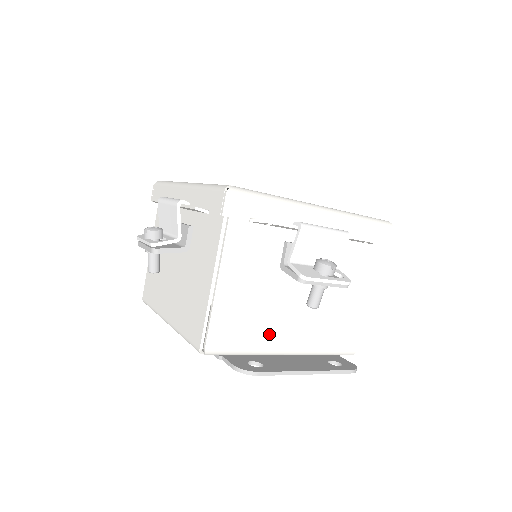
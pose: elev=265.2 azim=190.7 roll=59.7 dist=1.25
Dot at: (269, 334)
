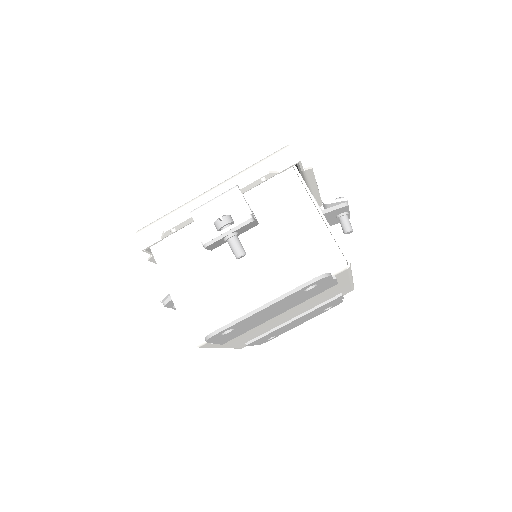
Dot at: (239, 301)
